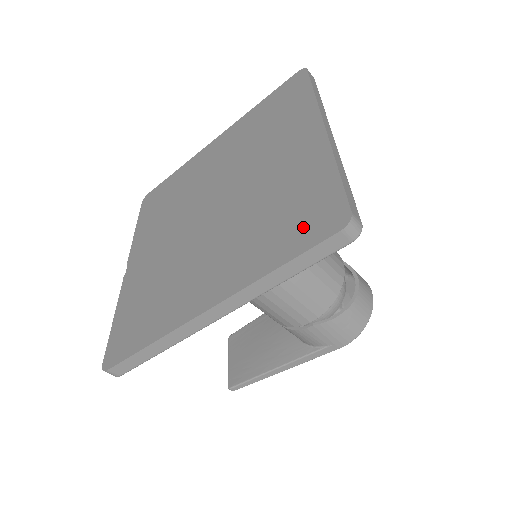
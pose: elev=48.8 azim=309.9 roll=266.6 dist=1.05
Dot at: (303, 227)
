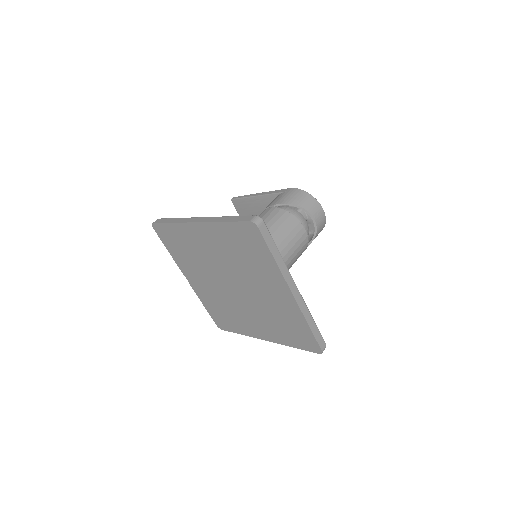
Dot at: (300, 341)
